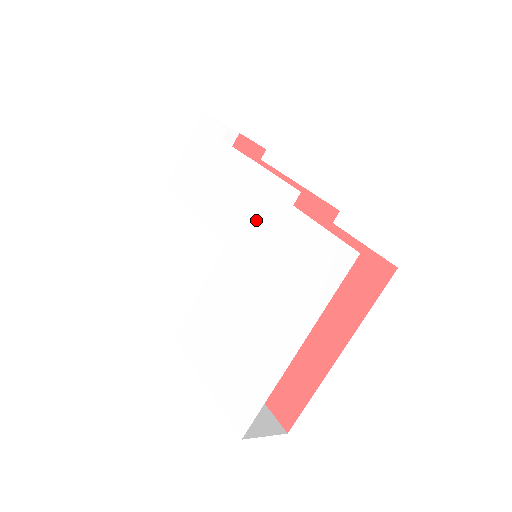
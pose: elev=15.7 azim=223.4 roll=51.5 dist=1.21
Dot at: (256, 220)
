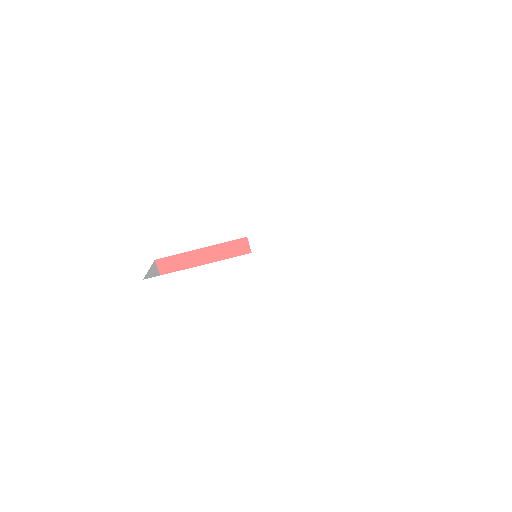
Dot at: (292, 263)
